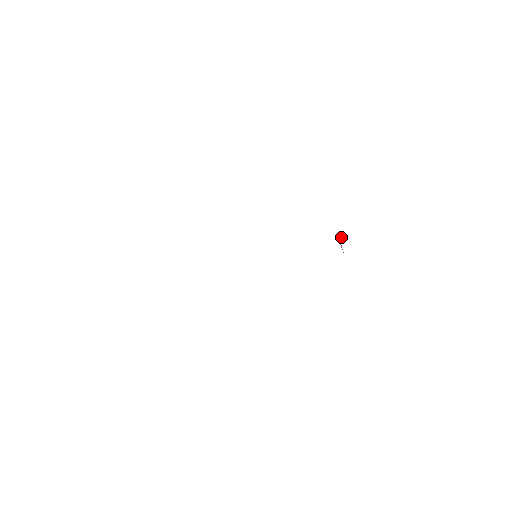
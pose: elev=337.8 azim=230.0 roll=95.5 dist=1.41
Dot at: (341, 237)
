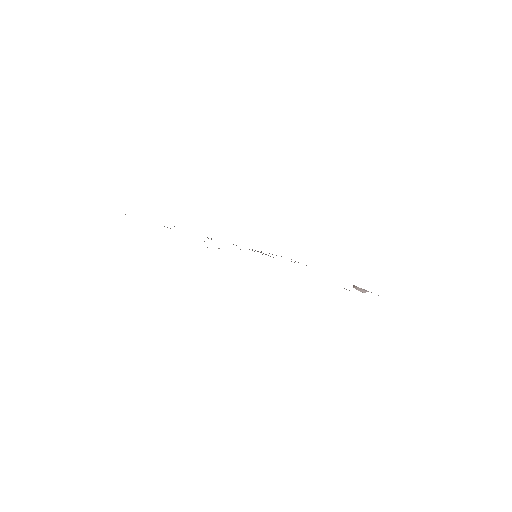
Dot at: (353, 287)
